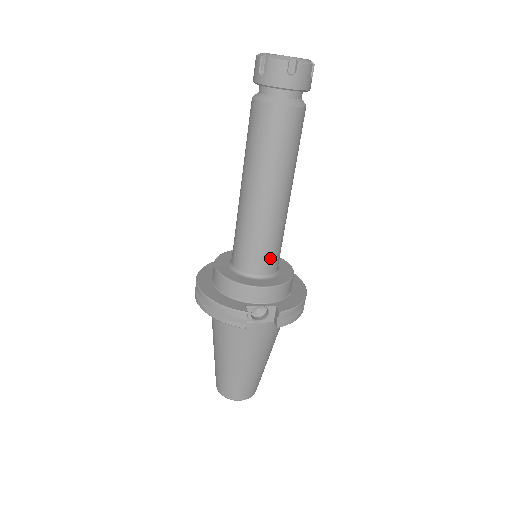
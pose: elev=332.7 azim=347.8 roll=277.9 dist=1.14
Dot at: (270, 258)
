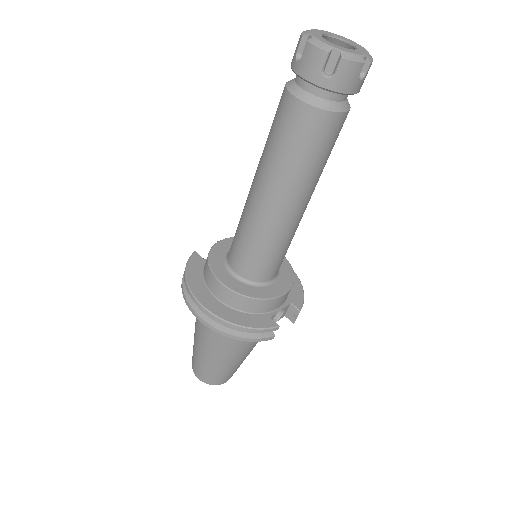
Dot at: occluded
